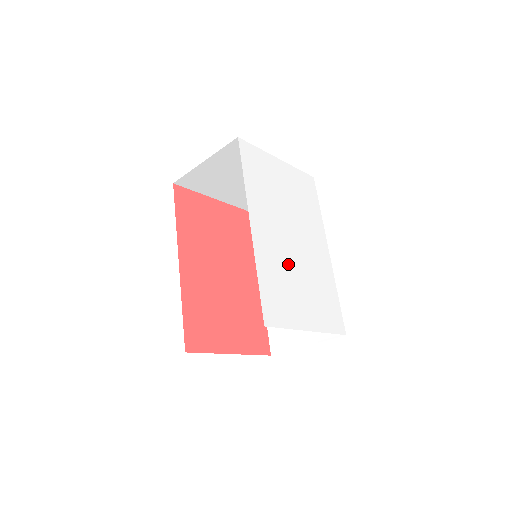
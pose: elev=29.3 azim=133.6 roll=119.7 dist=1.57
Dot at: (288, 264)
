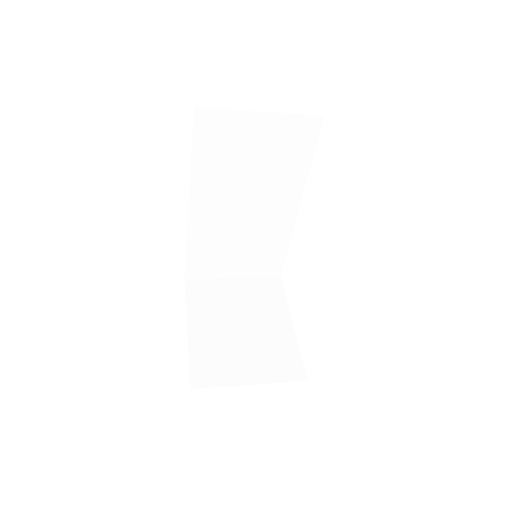
Dot at: occluded
